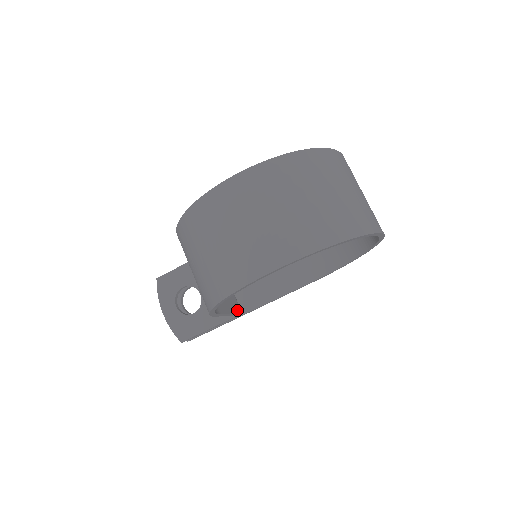
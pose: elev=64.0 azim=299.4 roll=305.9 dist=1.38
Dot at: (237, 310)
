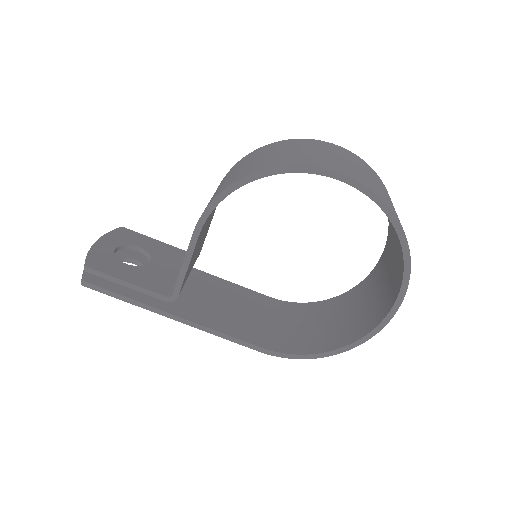
Dot at: occluded
